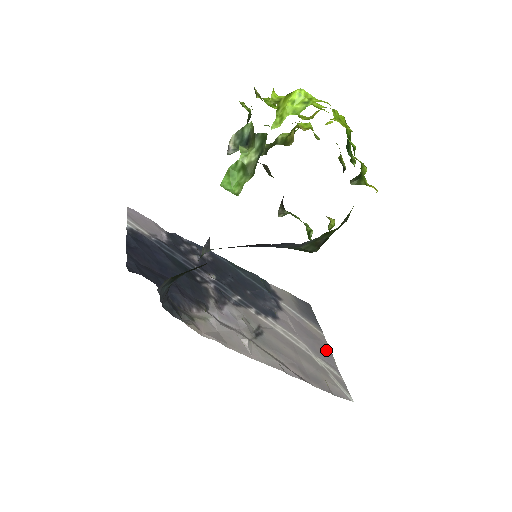
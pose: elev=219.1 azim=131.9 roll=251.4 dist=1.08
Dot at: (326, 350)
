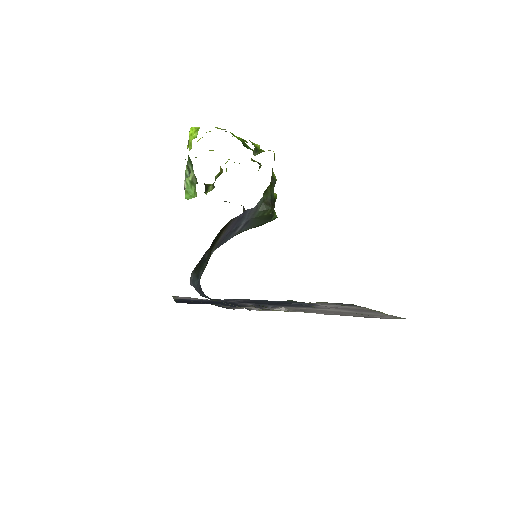
Dot at: (372, 311)
